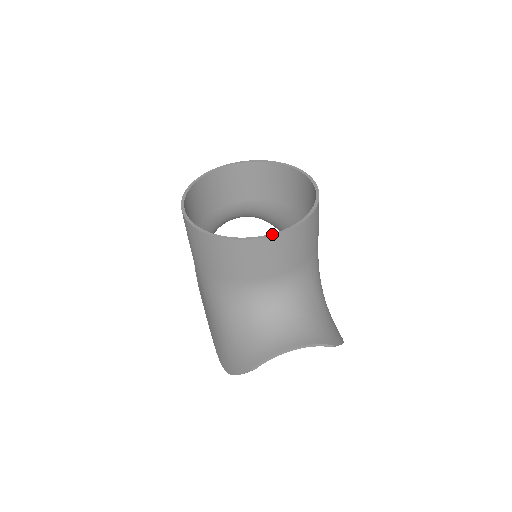
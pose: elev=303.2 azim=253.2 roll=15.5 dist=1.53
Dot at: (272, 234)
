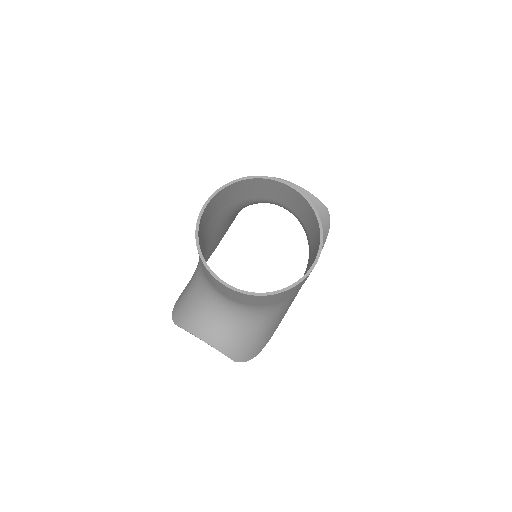
Dot at: (228, 285)
